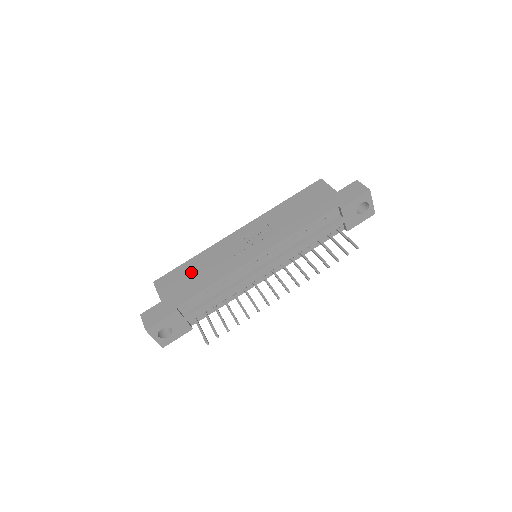
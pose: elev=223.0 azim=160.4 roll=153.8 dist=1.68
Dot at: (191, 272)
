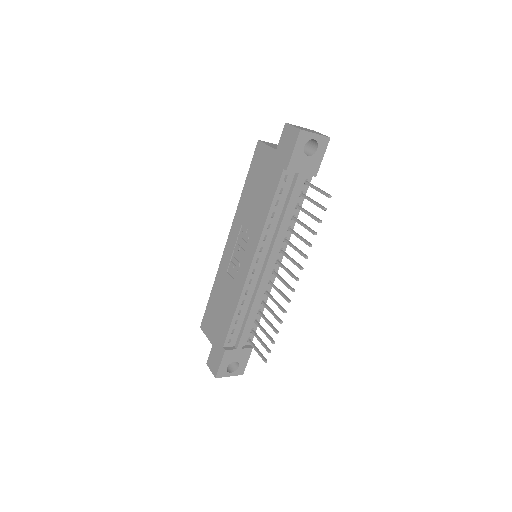
Dot at: (217, 306)
